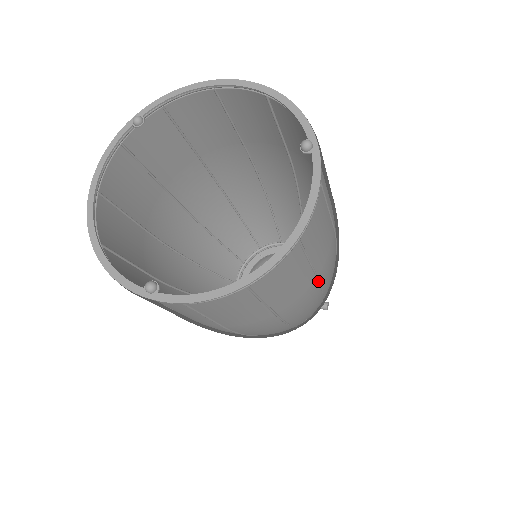
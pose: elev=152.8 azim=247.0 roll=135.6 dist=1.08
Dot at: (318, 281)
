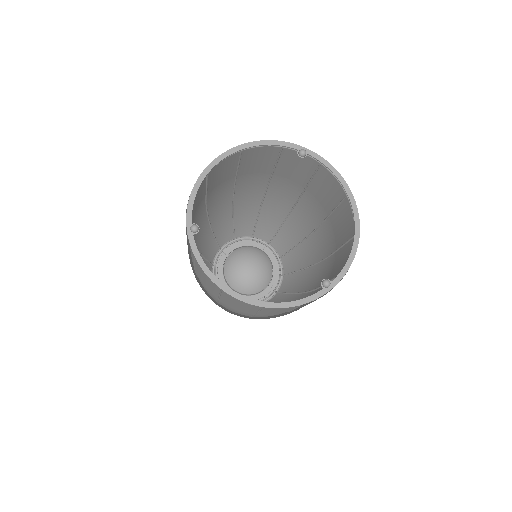
Dot at: (253, 315)
